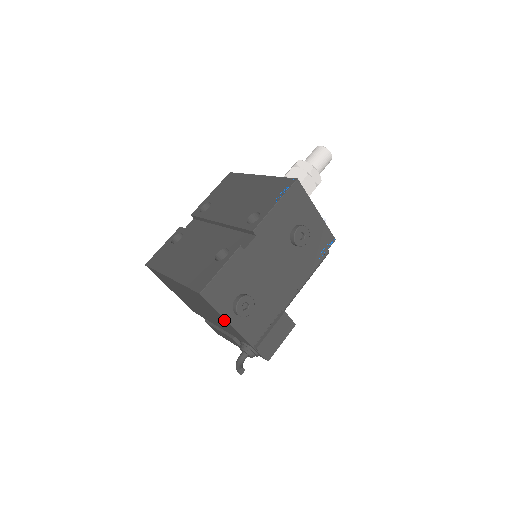
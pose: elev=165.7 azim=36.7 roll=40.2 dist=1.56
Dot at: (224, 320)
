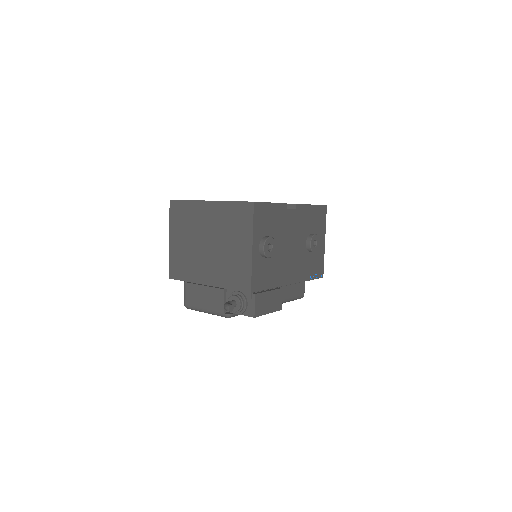
Dot at: (248, 247)
